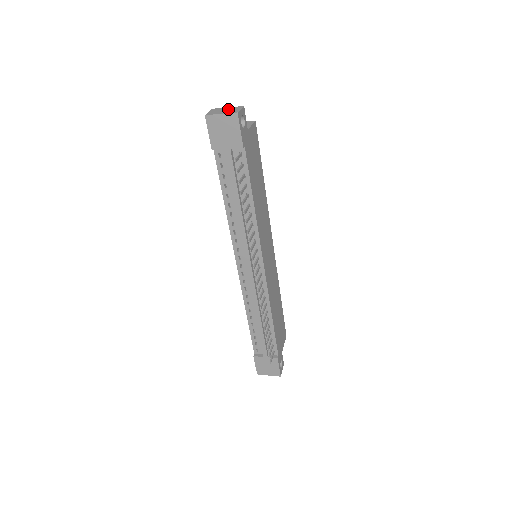
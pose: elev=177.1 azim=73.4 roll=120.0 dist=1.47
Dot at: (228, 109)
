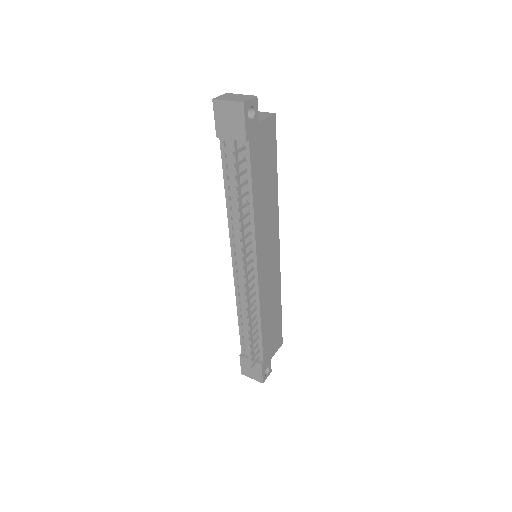
Dot at: (239, 96)
